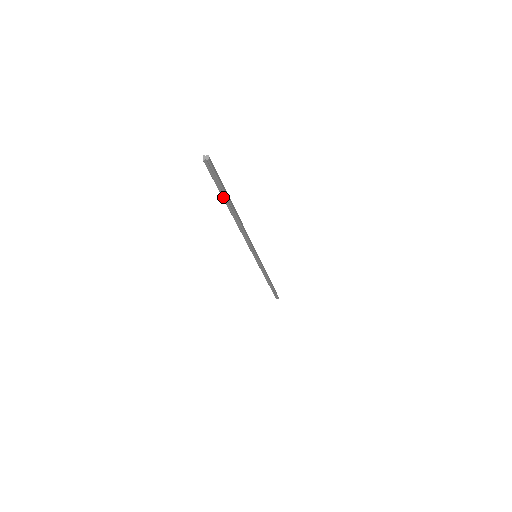
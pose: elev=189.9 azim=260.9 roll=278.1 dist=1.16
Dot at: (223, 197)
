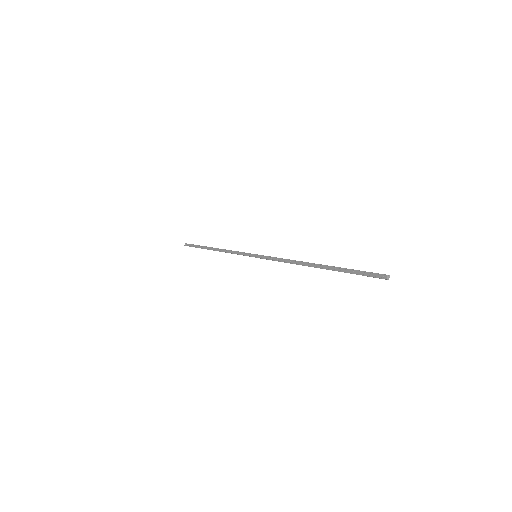
Dot at: (341, 271)
